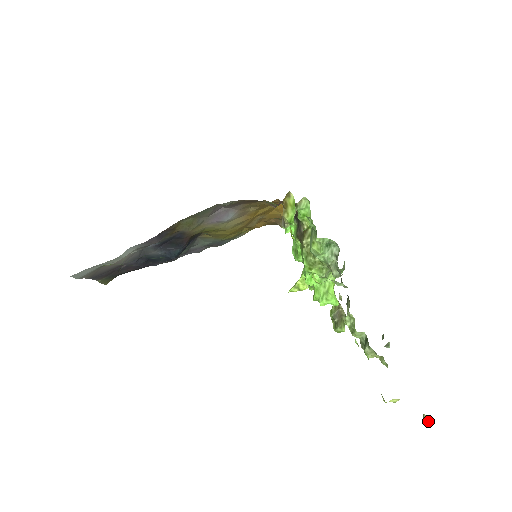
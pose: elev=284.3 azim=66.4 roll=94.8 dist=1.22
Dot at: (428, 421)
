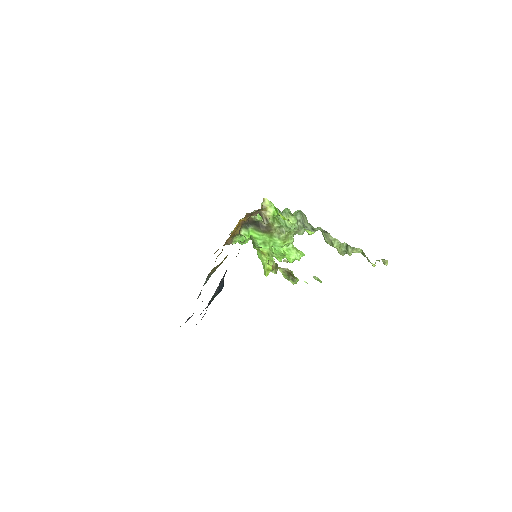
Dot at: occluded
